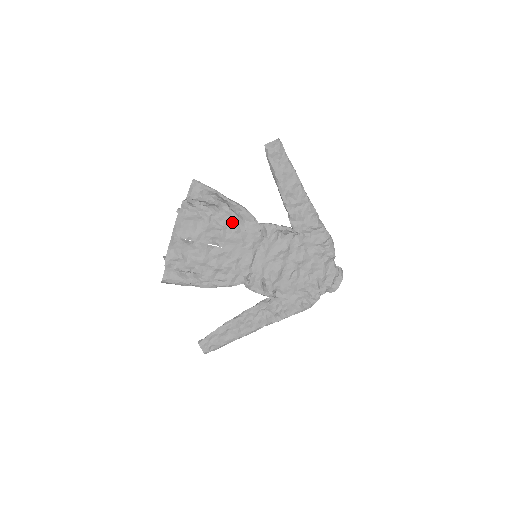
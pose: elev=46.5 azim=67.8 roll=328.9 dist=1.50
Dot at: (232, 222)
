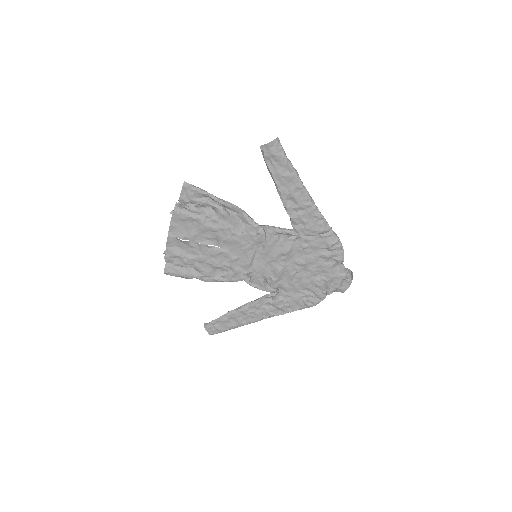
Dot at: (228, 224)
